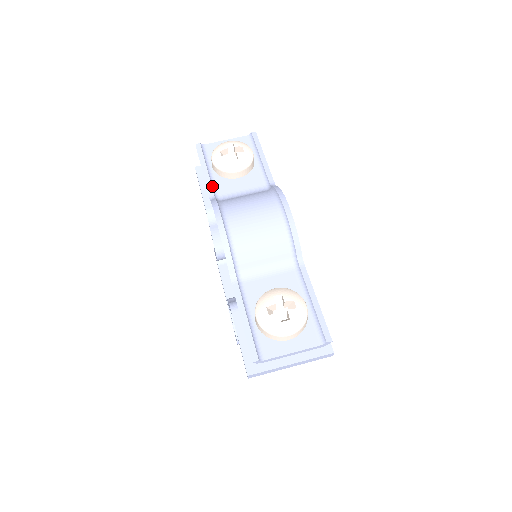
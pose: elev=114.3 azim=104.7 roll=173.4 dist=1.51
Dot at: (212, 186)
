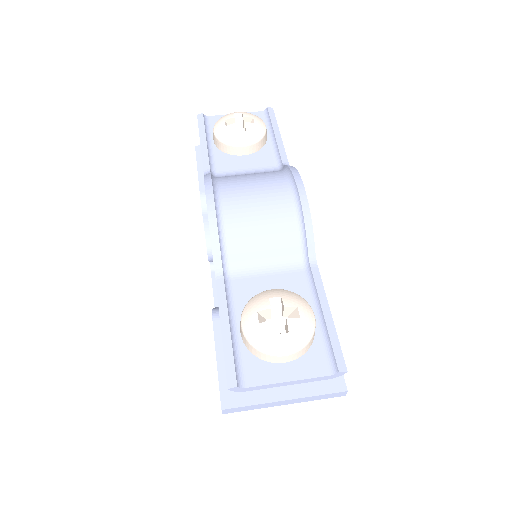
Dot at: (209, 160)
